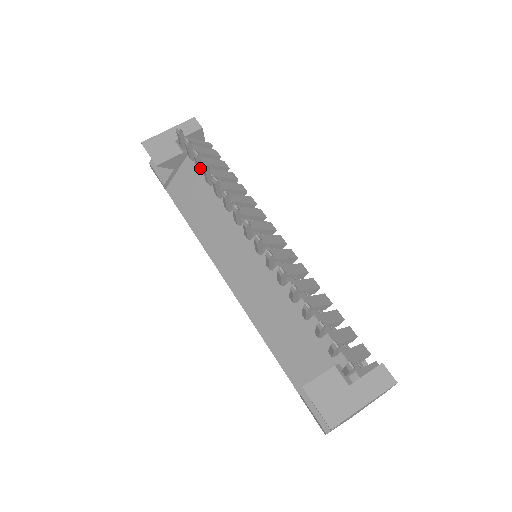
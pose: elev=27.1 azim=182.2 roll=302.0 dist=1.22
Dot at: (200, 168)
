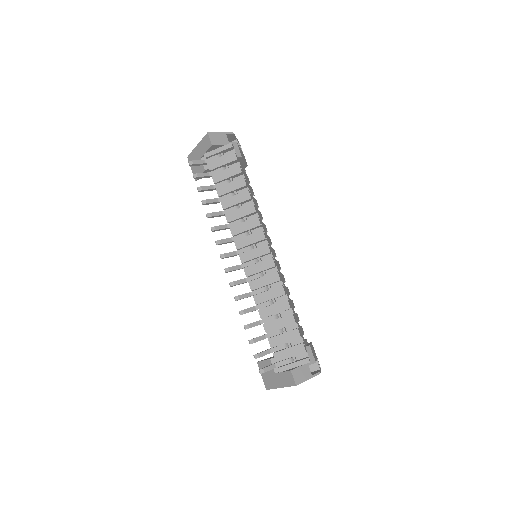
Dot at: (211, 190)
